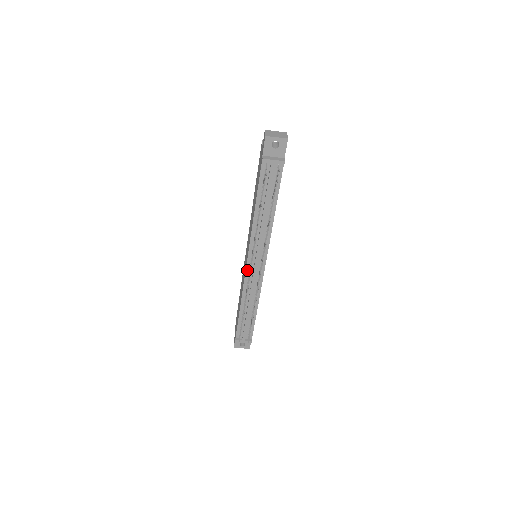
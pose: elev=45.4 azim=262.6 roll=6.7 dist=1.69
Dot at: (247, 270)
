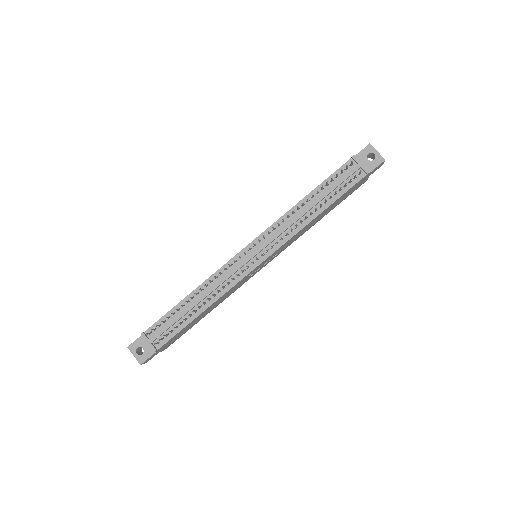
Dot at: (239, 254)
